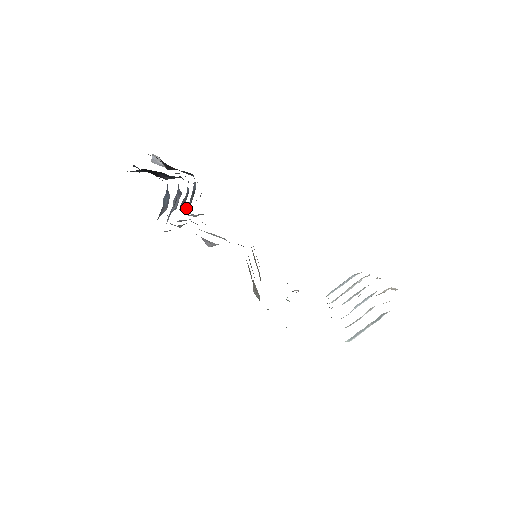
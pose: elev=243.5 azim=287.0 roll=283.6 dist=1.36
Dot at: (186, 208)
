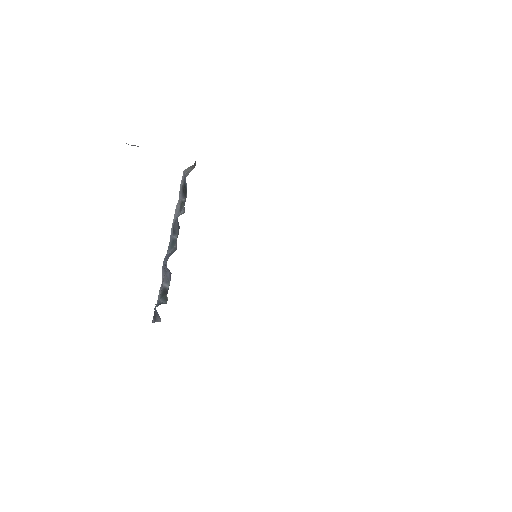
Dot at: (180, 197)
